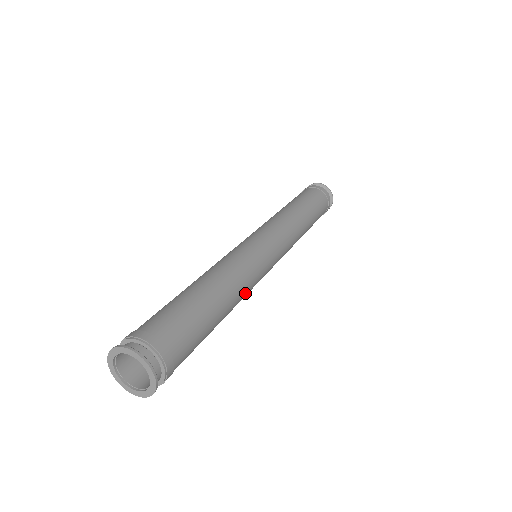
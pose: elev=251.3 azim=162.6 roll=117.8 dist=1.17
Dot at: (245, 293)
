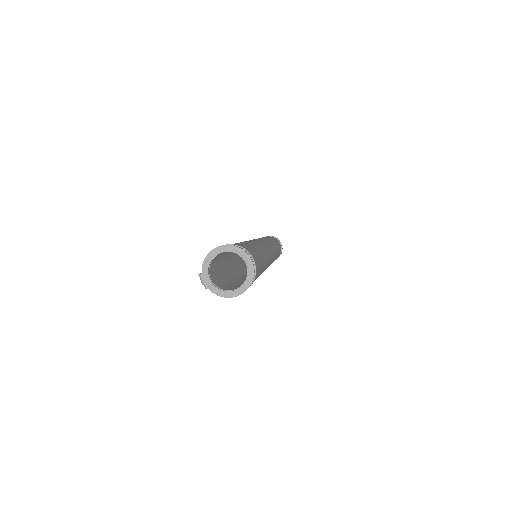
Dot at: (267, 263)
